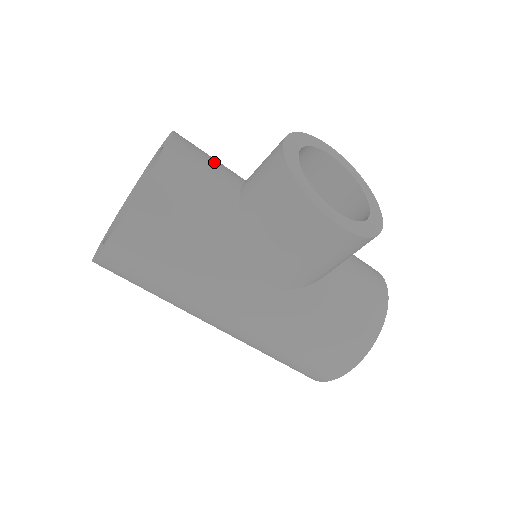
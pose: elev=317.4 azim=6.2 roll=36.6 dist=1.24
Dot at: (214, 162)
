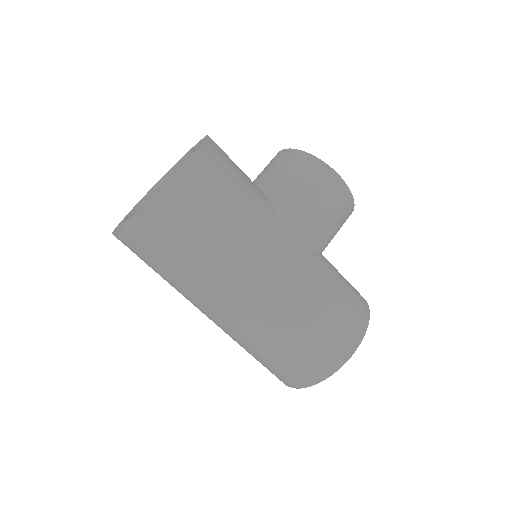
Dot at: occluded
